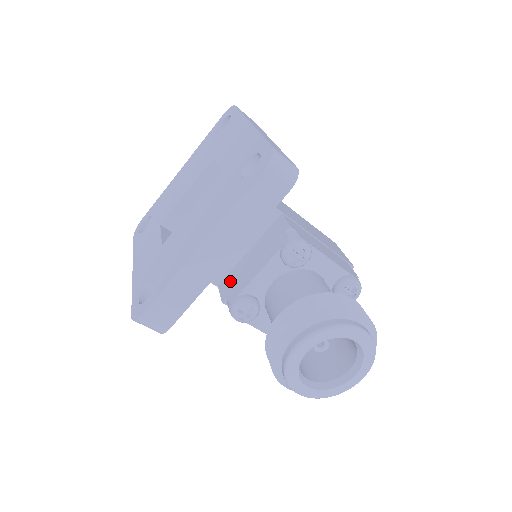
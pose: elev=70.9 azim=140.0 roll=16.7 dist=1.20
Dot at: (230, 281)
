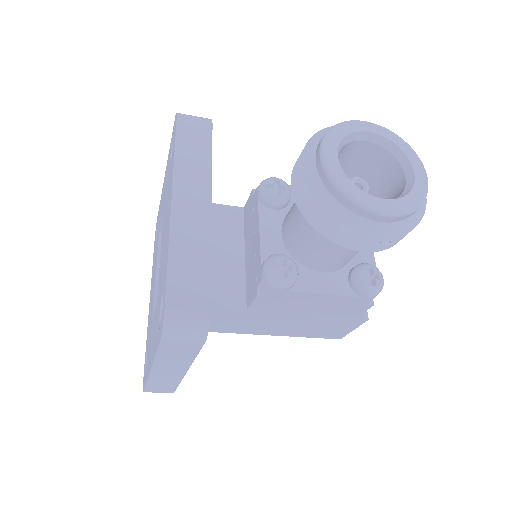
Dot at: (250, 284)
